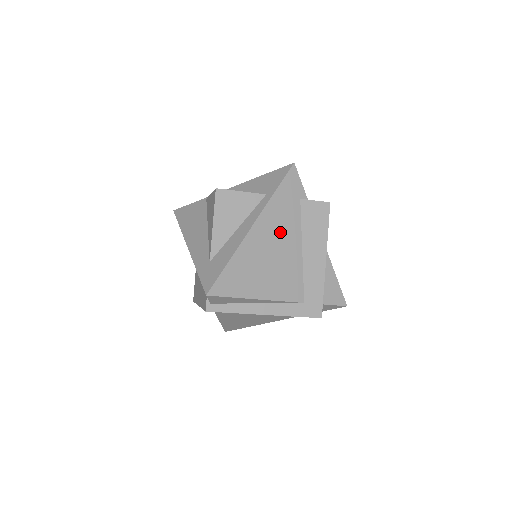
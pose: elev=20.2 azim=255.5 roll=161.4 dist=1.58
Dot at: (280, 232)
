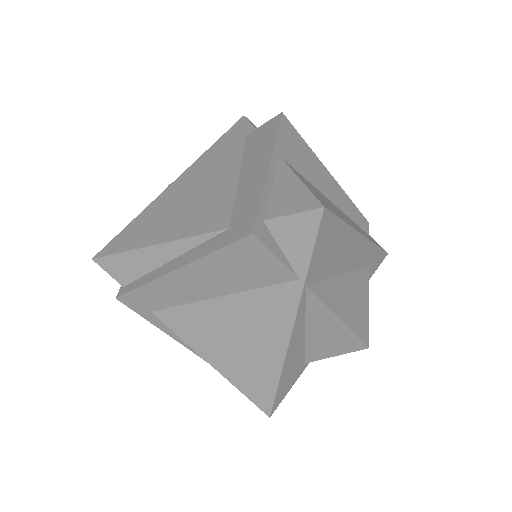
Dot at: (210, 172)
